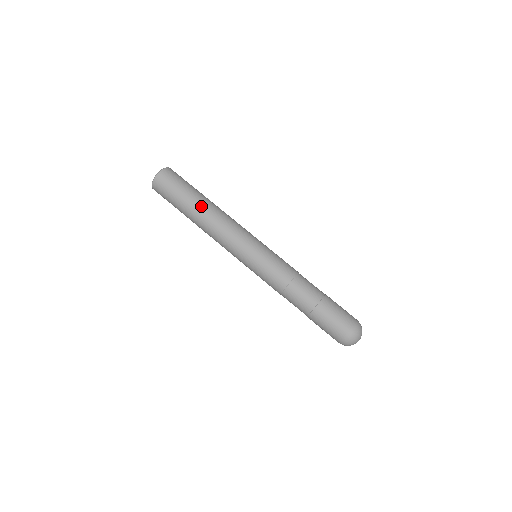
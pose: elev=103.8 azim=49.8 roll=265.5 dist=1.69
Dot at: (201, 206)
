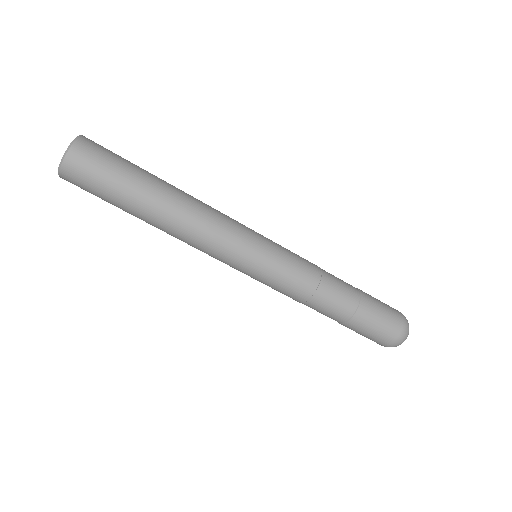
Dot at: (150, 217)
